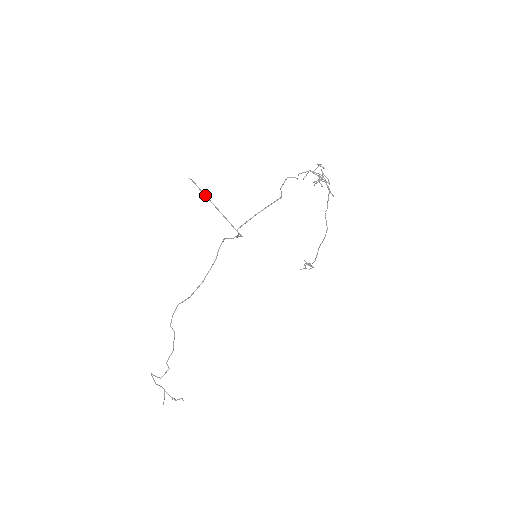
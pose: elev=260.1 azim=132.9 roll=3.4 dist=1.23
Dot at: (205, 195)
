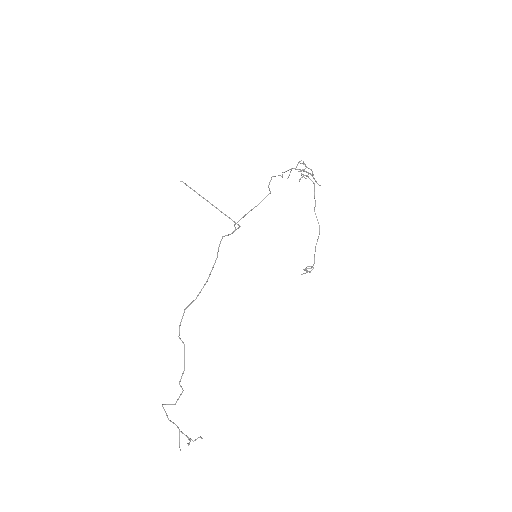
Dot at: occluded
